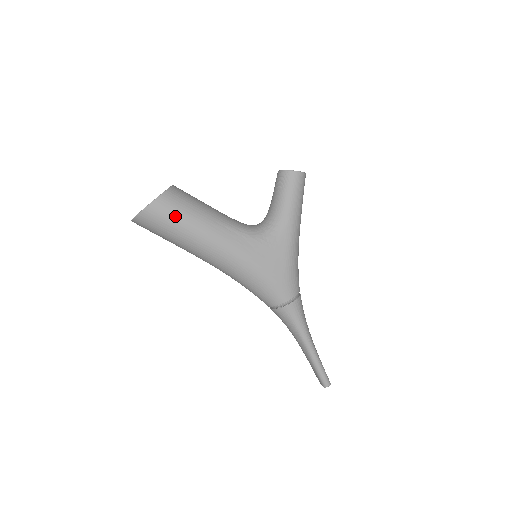
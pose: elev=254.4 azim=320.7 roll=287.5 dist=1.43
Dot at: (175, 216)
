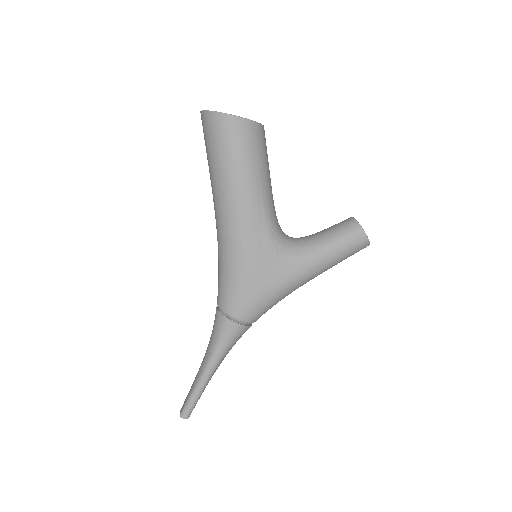
Dot at: (235, 147)
